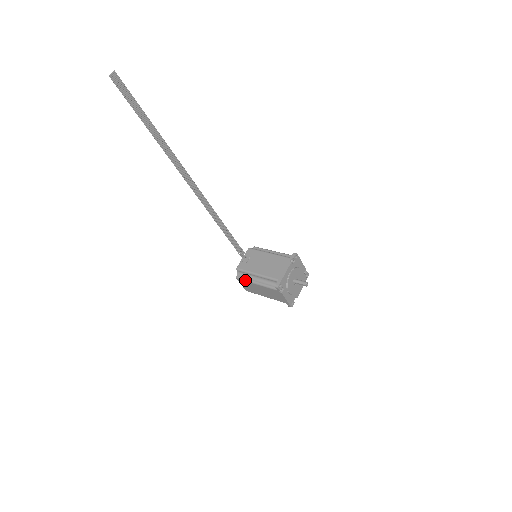
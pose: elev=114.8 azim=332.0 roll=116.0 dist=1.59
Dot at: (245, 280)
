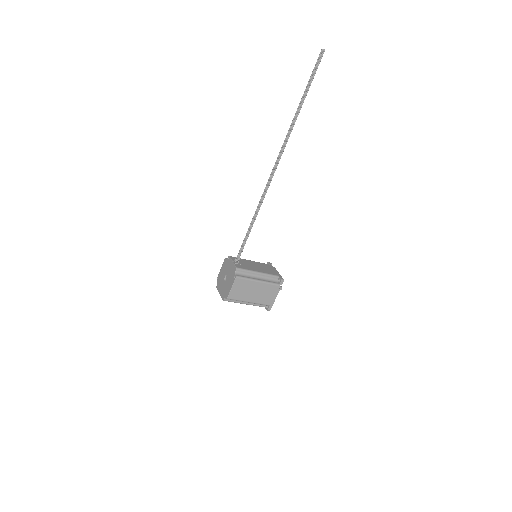
Dot at: (247, 278)
